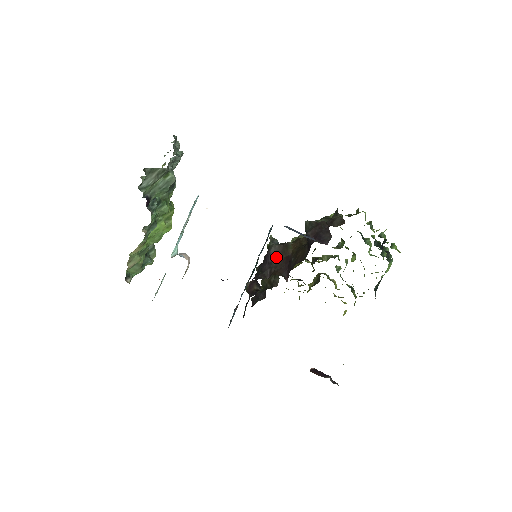
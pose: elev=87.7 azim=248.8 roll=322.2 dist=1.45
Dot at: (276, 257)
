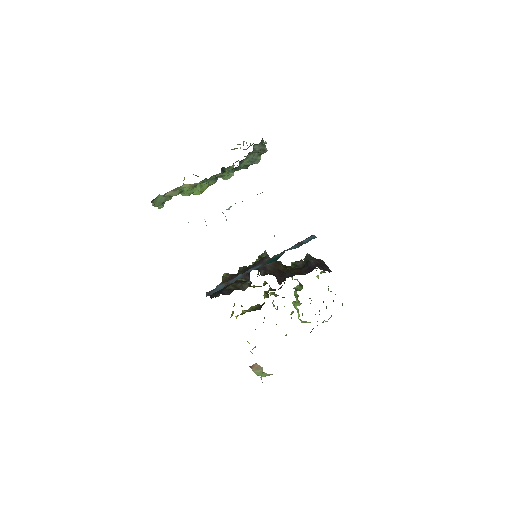
Dot at: (270, 266)
